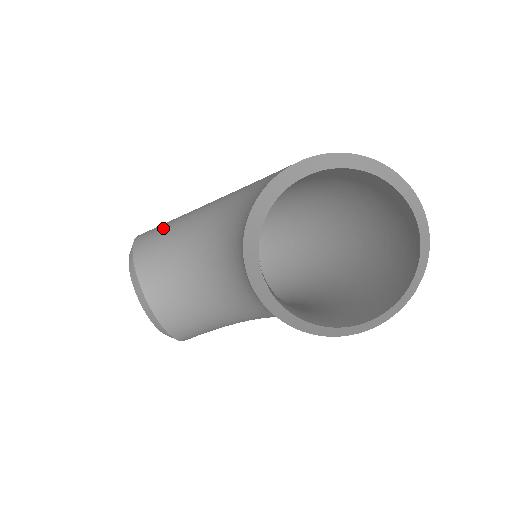
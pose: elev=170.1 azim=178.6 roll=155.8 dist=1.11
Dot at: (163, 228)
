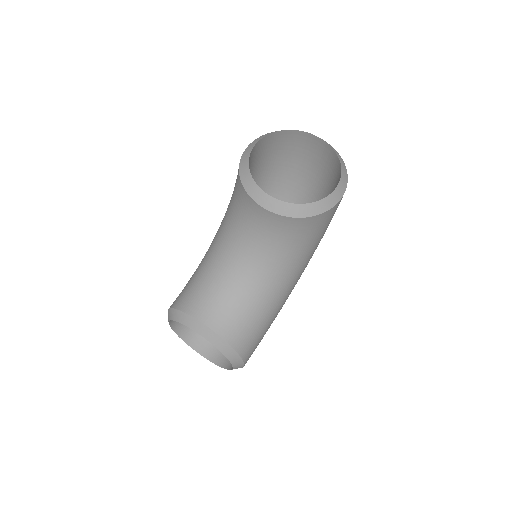
Dot at: (185, 286)
